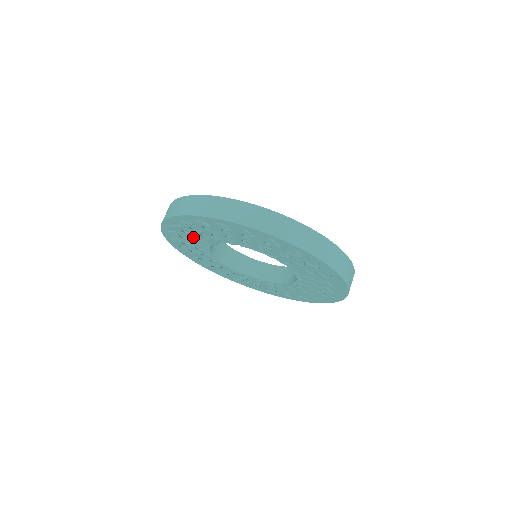
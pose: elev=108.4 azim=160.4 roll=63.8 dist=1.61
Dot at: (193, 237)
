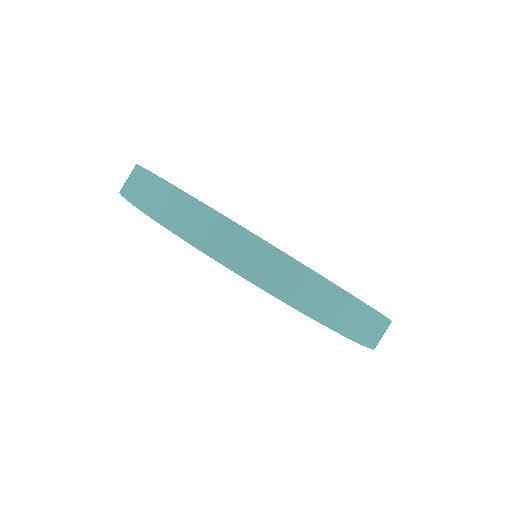
Dot at: occluded
